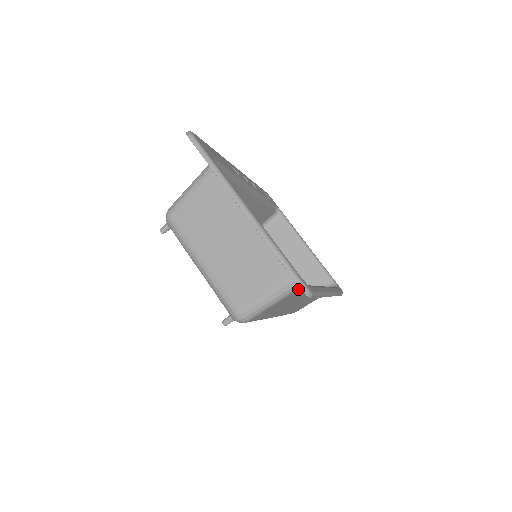
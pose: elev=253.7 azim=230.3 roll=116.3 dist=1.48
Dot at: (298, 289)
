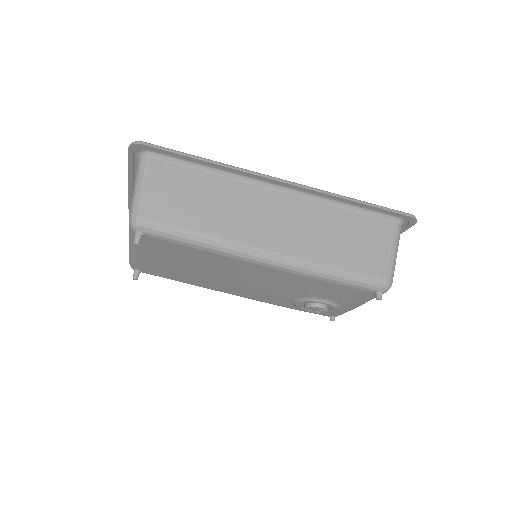
Dot at: (151, 160)
